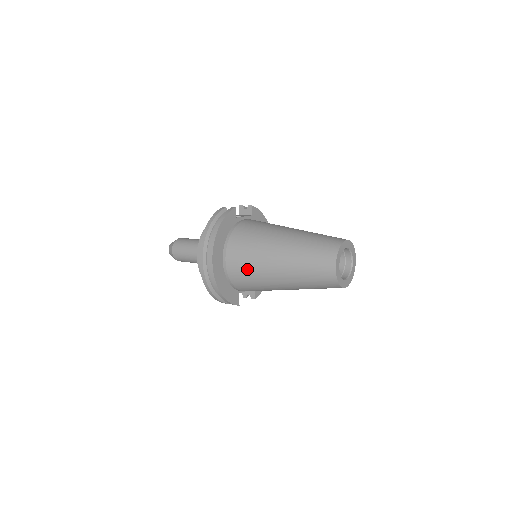
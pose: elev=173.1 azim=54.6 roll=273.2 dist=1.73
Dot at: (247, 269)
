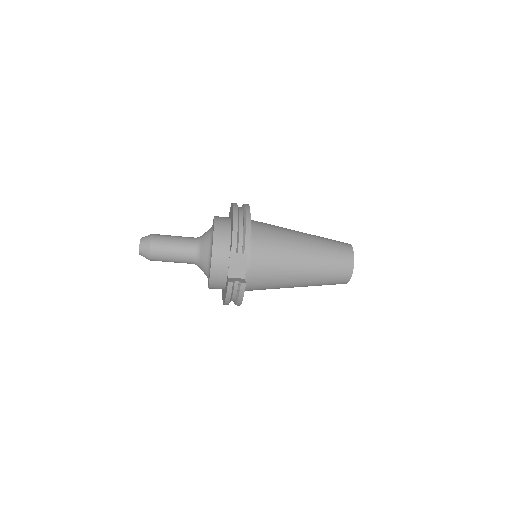
Dot at: (273, 227)
